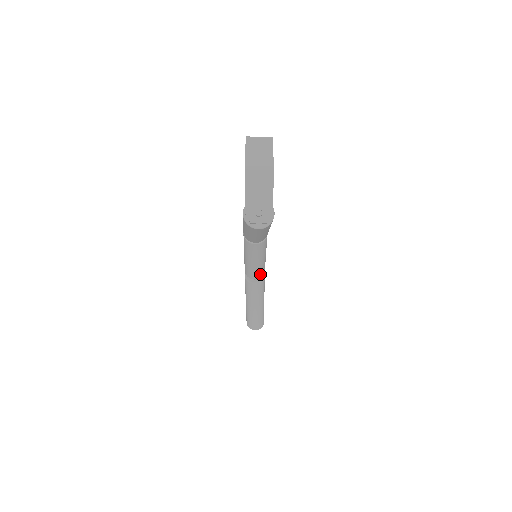
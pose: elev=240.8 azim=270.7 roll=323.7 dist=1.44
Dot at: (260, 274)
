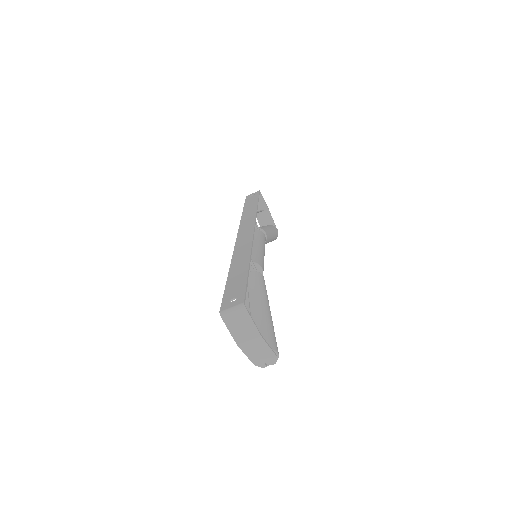
Dot at: occluded
